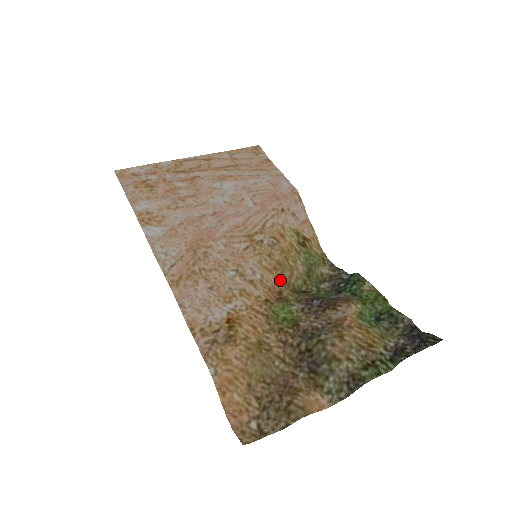
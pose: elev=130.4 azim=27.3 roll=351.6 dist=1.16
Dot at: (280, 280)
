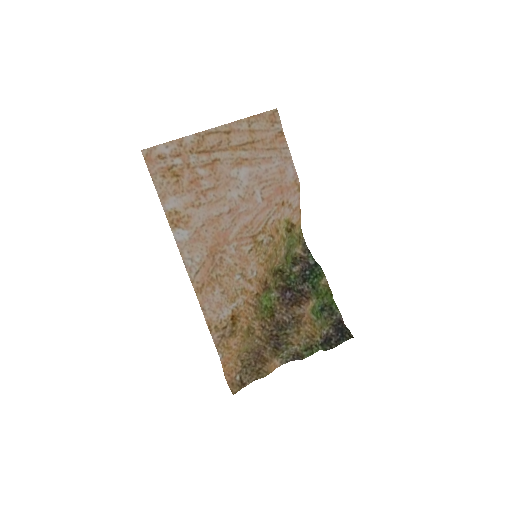
Dot at: (267, 268)
